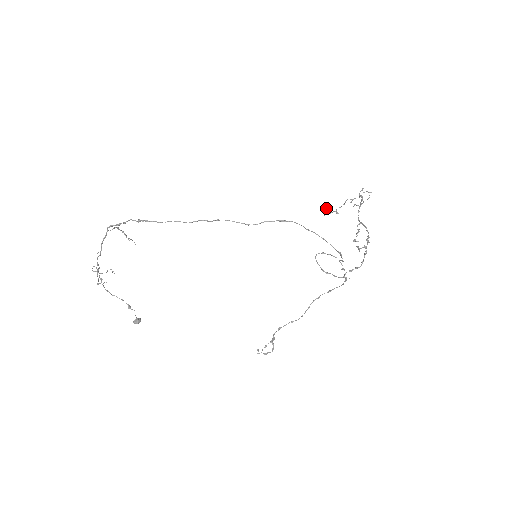
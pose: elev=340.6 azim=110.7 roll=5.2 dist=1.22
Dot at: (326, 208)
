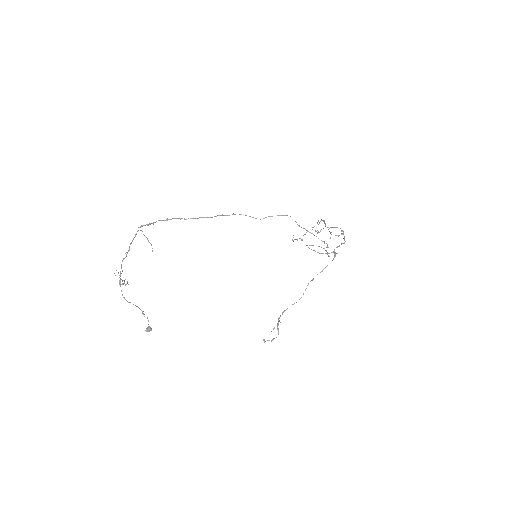
Dot at: occluded
